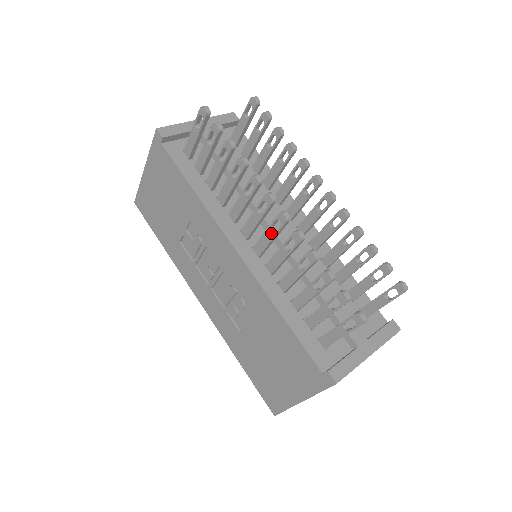
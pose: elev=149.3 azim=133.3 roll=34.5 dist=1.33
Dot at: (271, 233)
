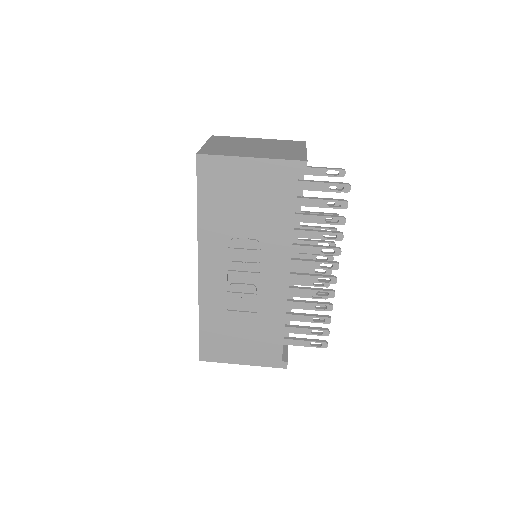
Dot at: (316, 280)
